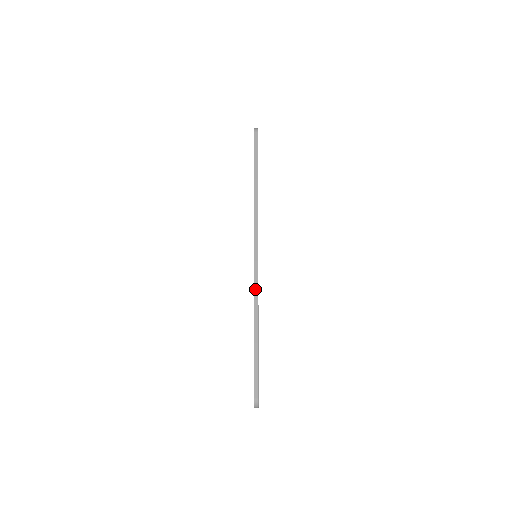
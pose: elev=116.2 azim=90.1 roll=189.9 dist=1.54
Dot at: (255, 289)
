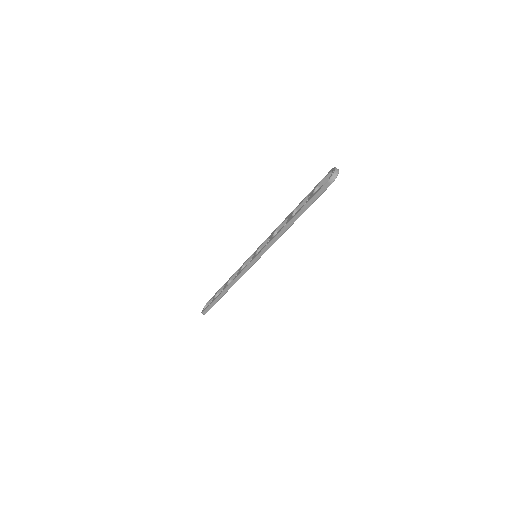
Dot at: (238, 277)
